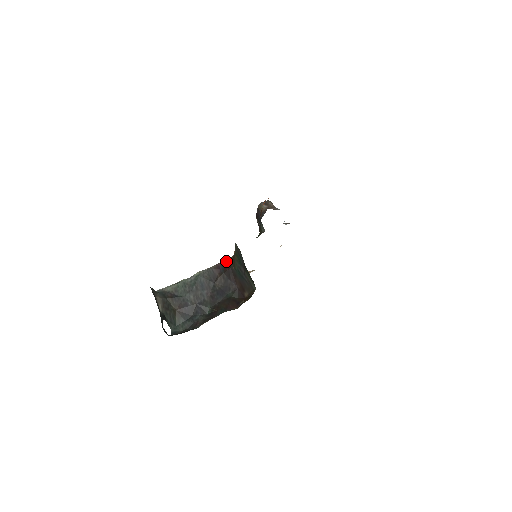
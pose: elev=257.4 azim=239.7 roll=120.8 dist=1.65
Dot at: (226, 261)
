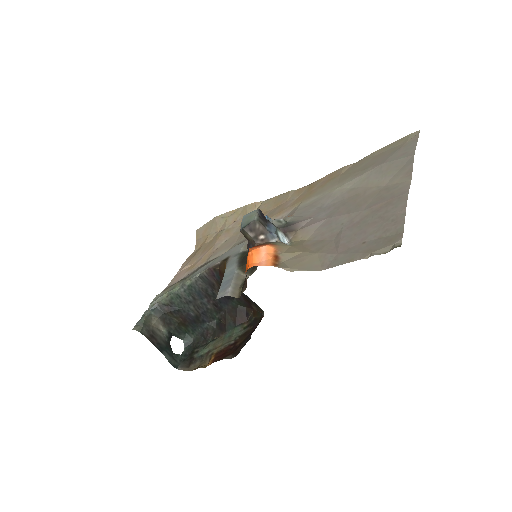
Dot at: (219, 266)
